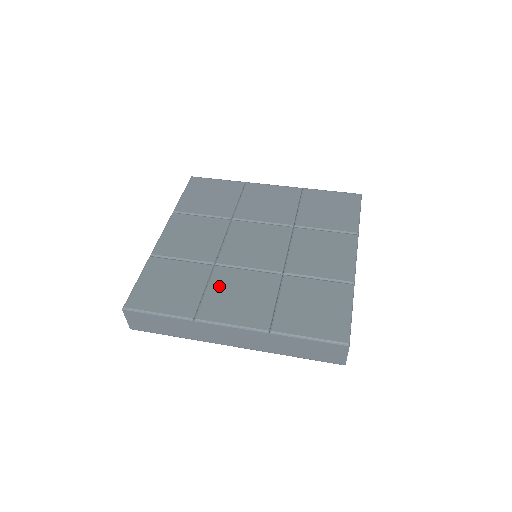
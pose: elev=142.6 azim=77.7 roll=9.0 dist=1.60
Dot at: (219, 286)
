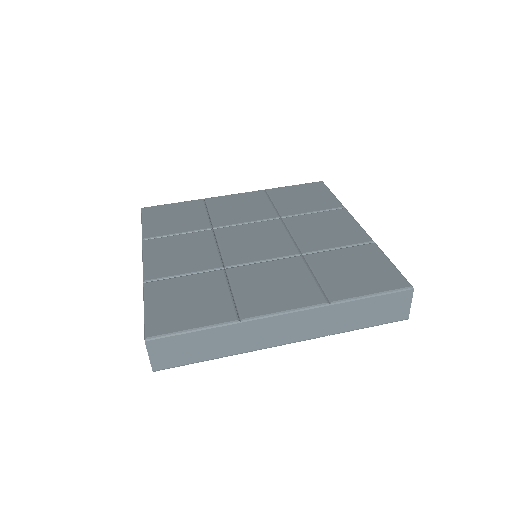
Dot at: (245, 284)
